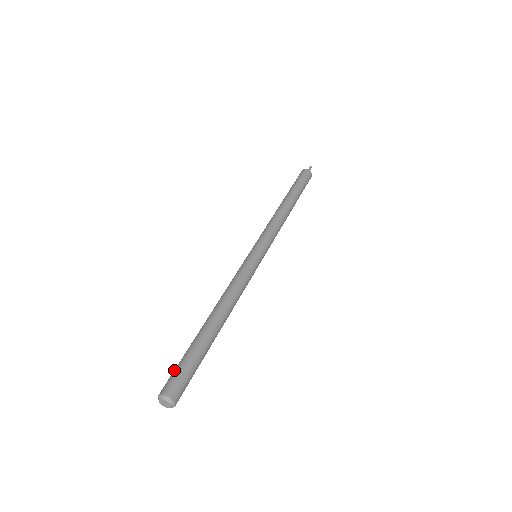
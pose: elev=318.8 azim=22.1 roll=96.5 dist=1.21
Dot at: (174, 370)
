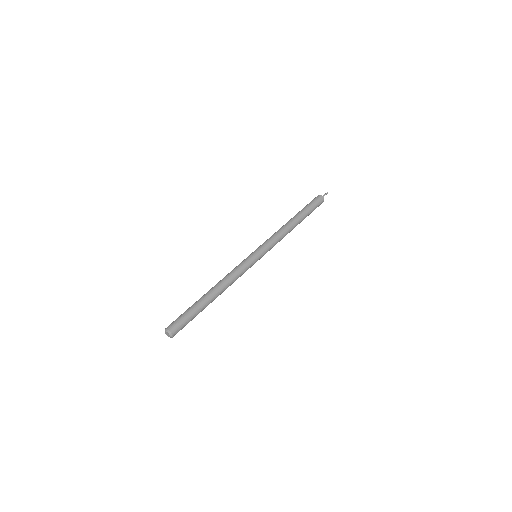
Dot at: (178, 318)
